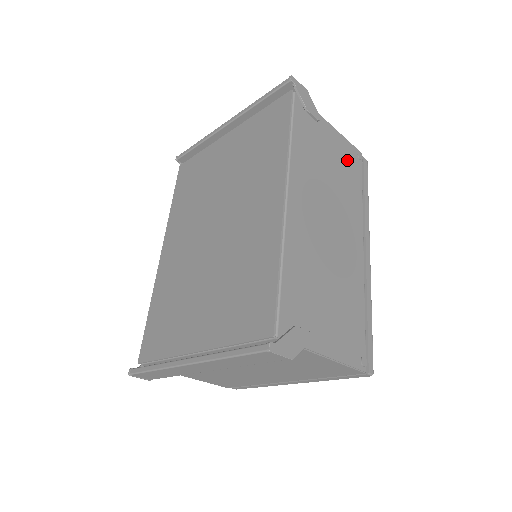
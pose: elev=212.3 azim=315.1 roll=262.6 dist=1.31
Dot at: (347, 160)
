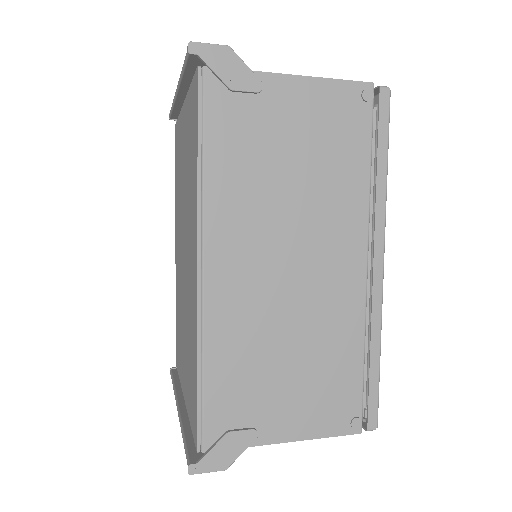
Dot at: (334, 123)
